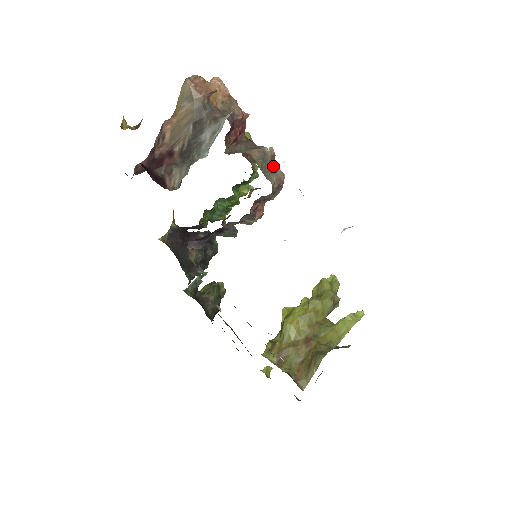
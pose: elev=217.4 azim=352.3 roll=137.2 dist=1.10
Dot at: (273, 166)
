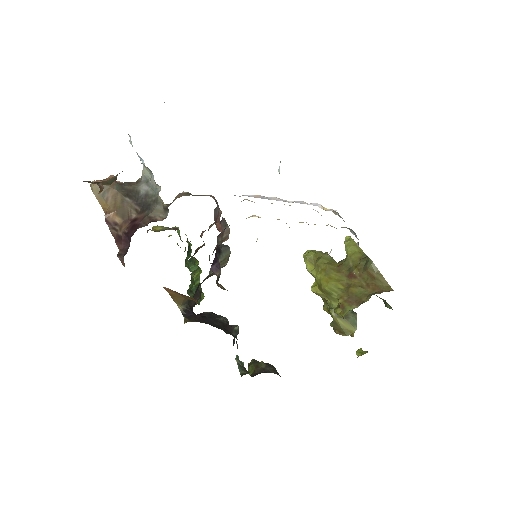
Dot at: (198, 195)
